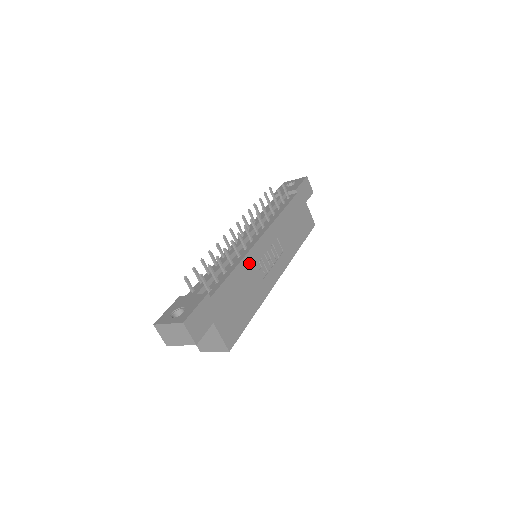
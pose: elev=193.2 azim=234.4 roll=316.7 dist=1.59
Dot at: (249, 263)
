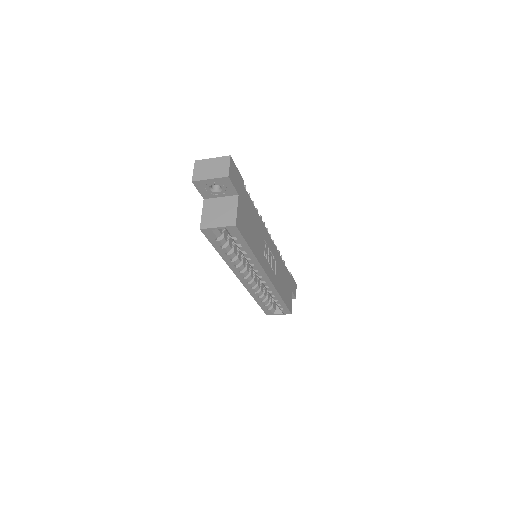
Dot at: (262, 229)
